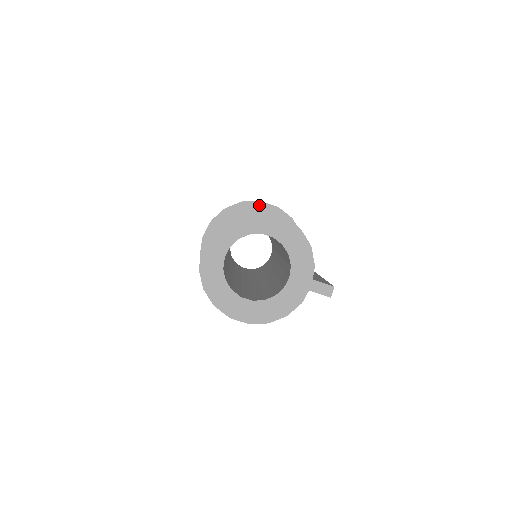
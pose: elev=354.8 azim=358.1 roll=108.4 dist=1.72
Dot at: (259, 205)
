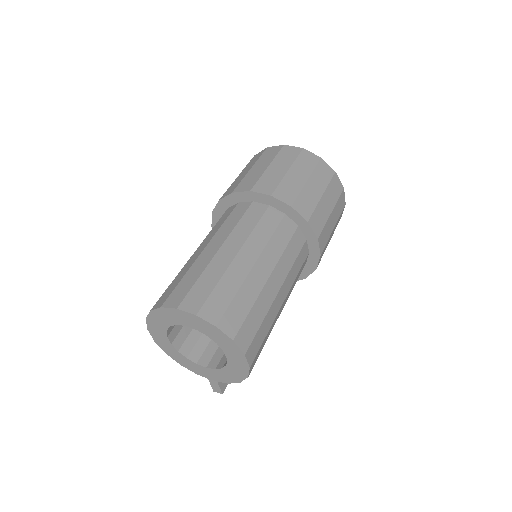
Dot at: (313, 238)
